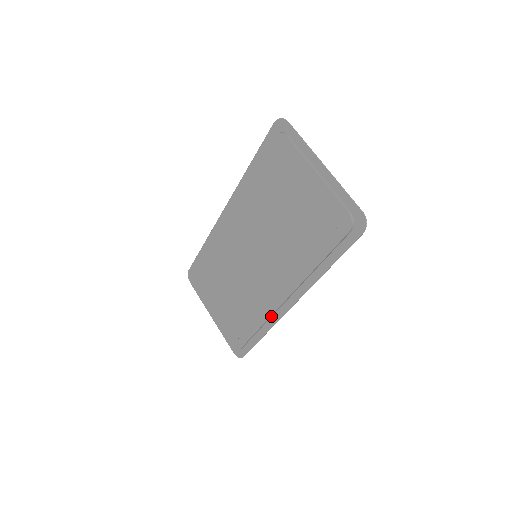
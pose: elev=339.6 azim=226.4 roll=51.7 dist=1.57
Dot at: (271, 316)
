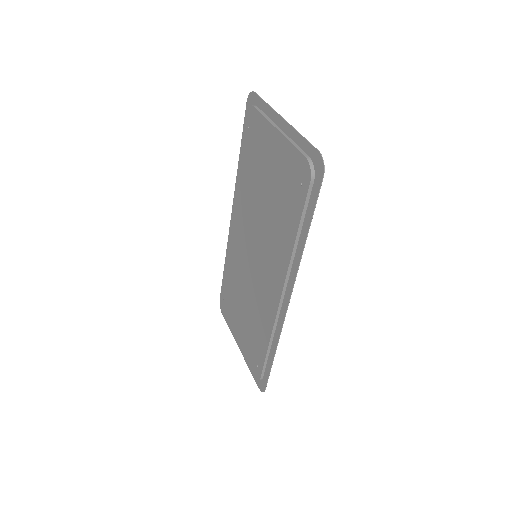
Dot at: (275, 325)
